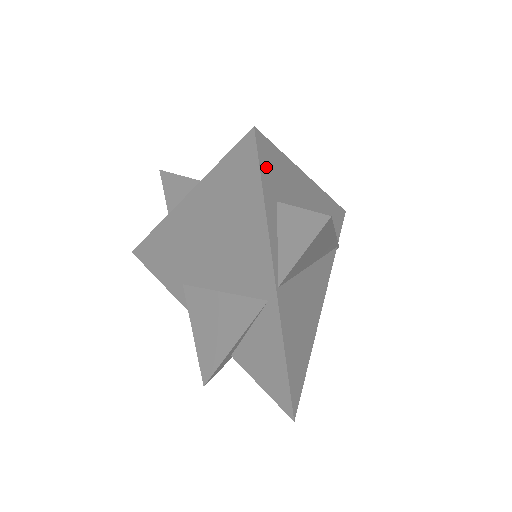
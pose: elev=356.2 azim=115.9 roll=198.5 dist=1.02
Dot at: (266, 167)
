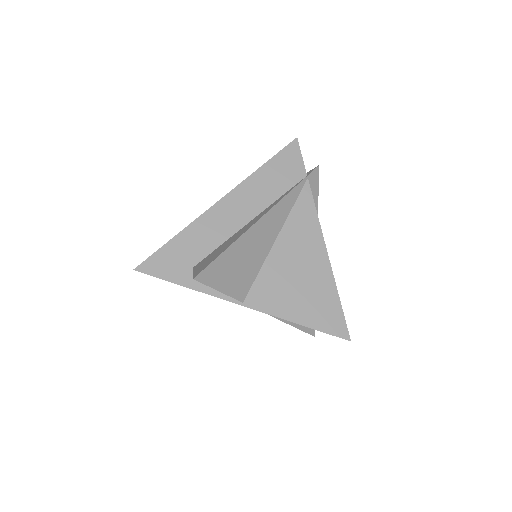
Dot at: (164, 269)
